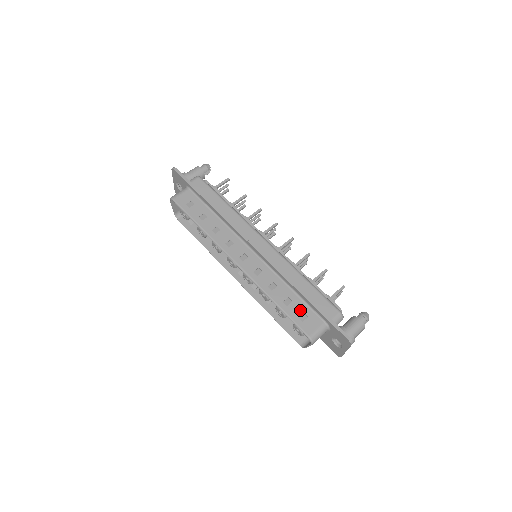
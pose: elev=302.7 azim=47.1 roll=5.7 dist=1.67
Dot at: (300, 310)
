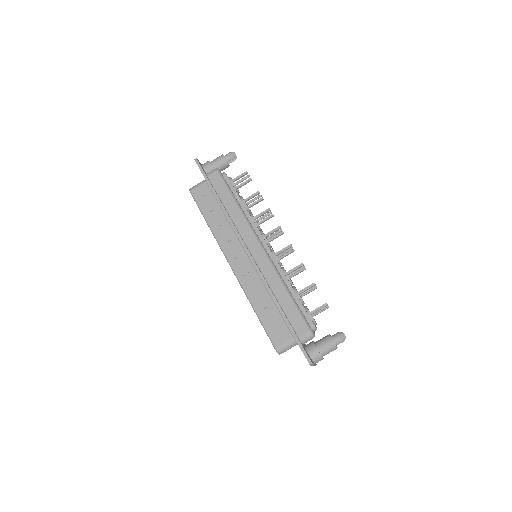
Dot at: (275, 321)
